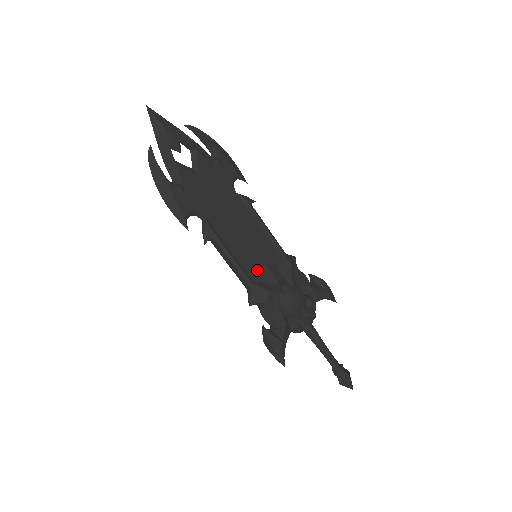
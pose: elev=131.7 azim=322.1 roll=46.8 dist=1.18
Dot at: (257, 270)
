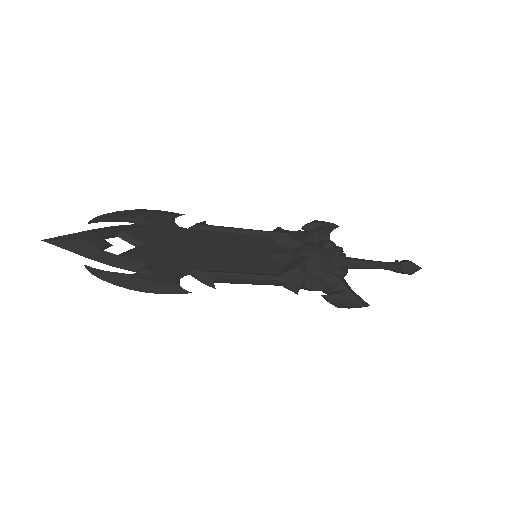
Dot at: (270, 264)
